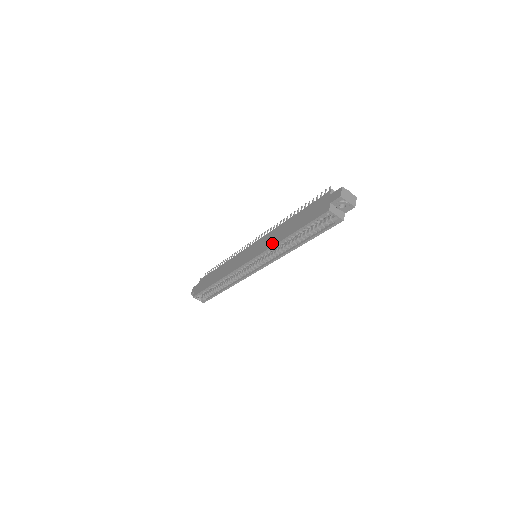
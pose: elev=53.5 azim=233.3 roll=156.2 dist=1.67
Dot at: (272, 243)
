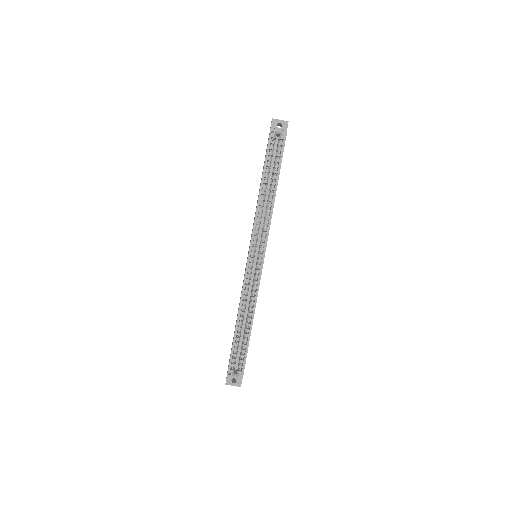
Dot at: occluded
